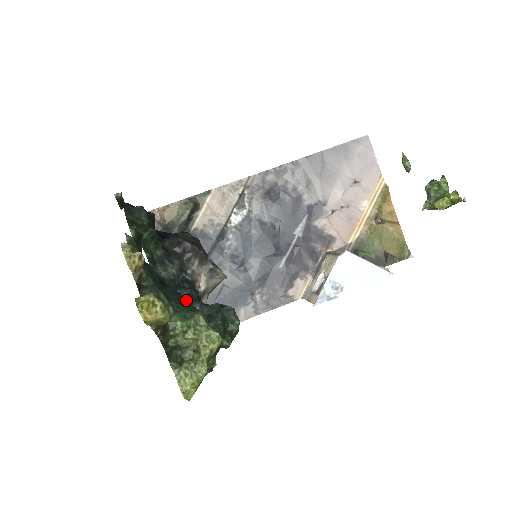
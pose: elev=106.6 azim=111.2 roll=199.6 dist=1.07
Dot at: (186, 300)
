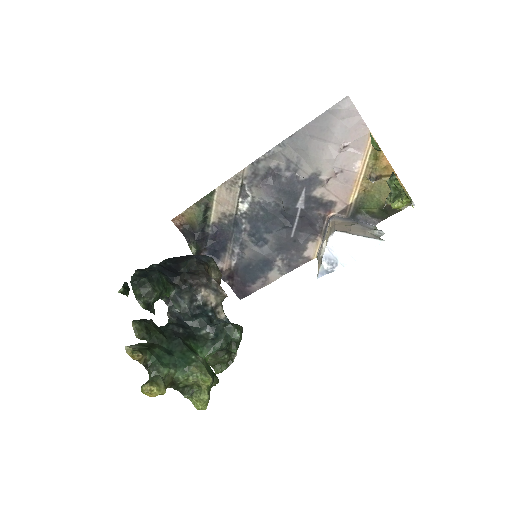
Dot at: (198, 328)
